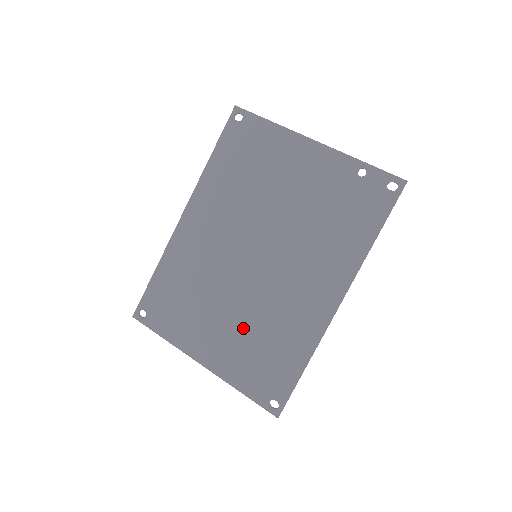
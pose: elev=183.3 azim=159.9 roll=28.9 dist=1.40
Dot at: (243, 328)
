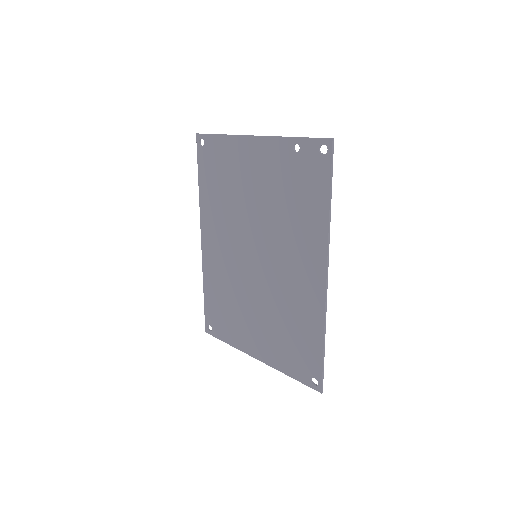
Dot at: (270, 321)
